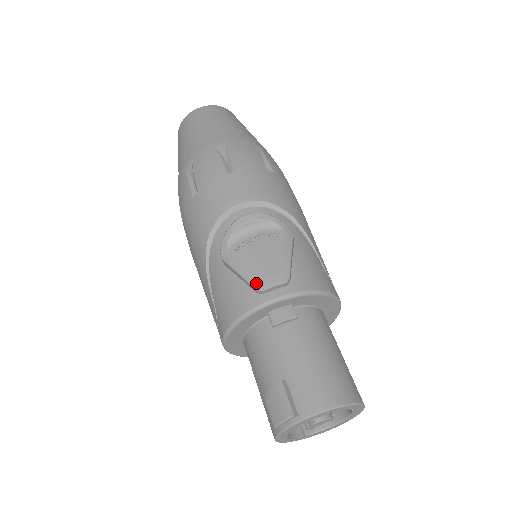
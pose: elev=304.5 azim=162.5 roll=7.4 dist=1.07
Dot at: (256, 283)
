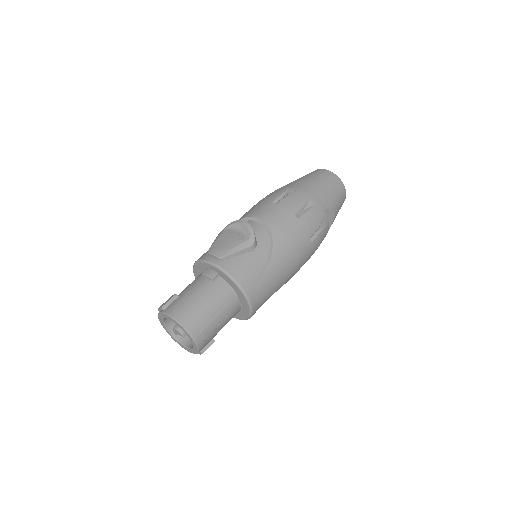
Dot at: (211, 249)
